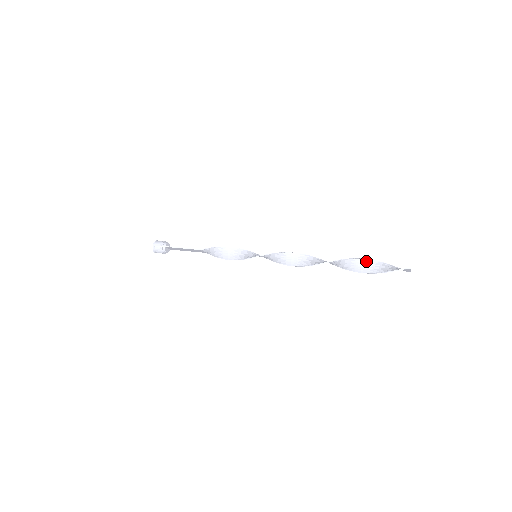
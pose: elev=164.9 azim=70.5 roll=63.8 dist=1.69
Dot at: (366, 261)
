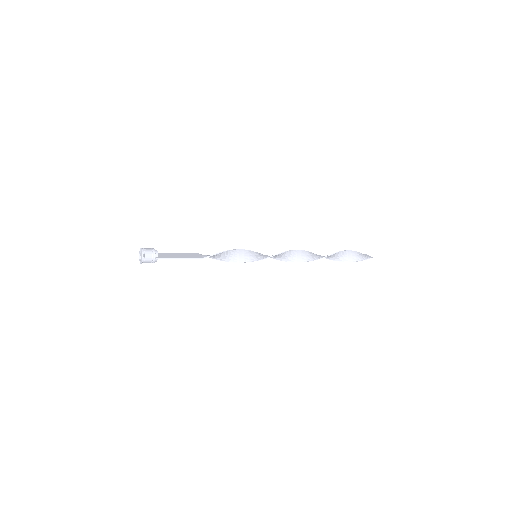
Dot at: (343, 252)
